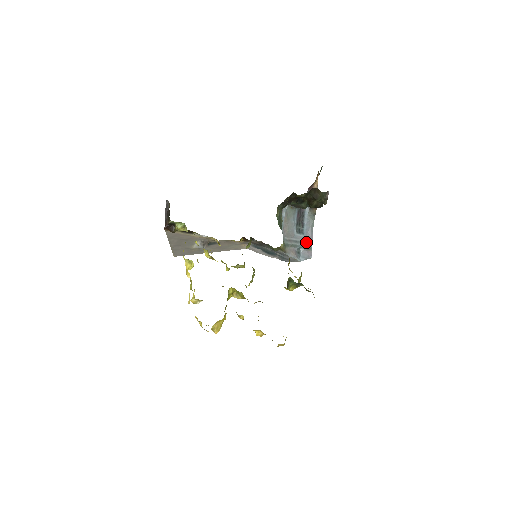
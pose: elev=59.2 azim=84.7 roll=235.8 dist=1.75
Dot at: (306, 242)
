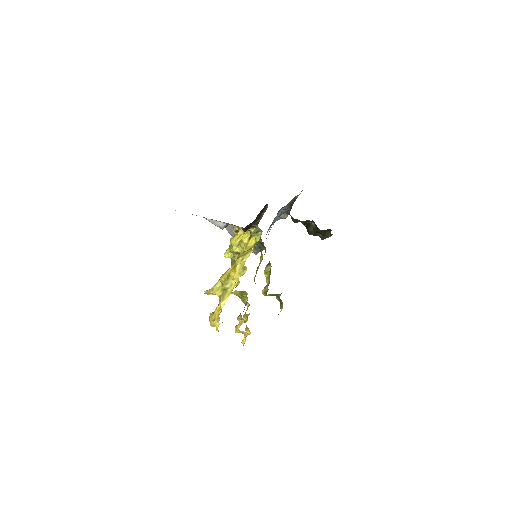
Dot at: occluded
